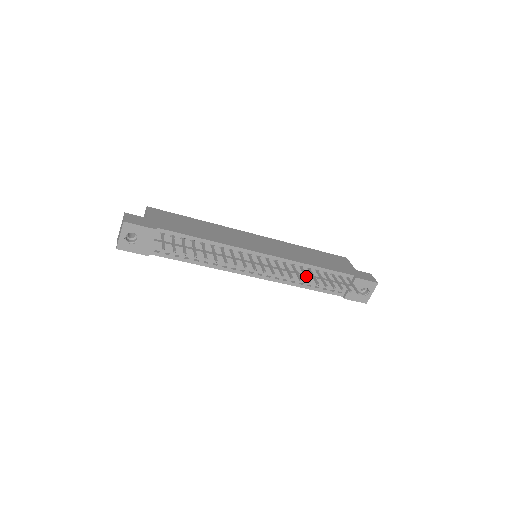
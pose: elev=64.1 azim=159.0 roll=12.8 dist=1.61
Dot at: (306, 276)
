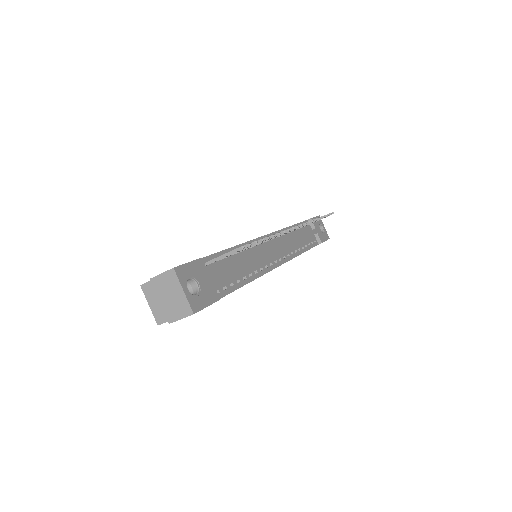
Dot at: occluded
